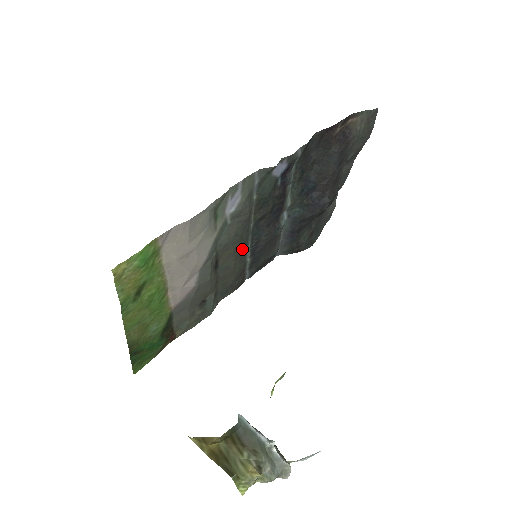
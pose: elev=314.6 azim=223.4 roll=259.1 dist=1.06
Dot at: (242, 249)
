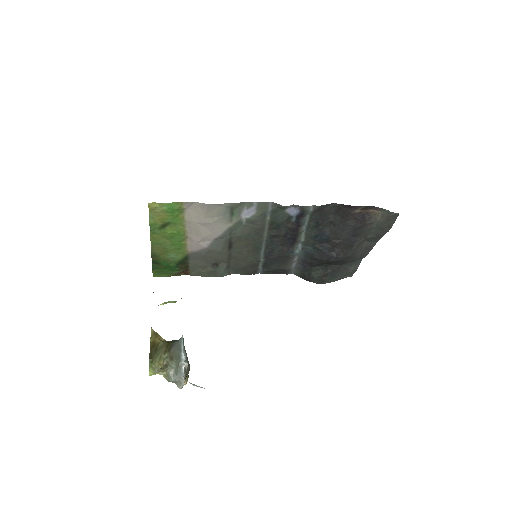
Dot at: (256, 248)
